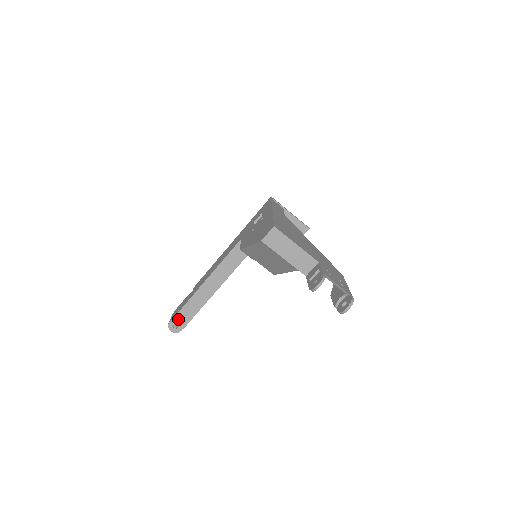
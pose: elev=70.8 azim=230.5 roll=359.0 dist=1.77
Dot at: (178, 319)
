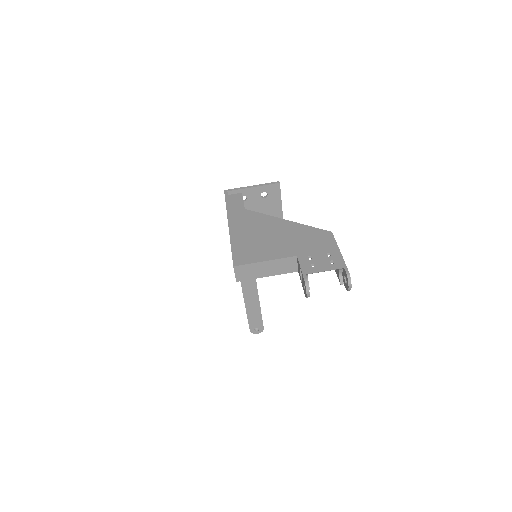
Dot at: (253, 325)
